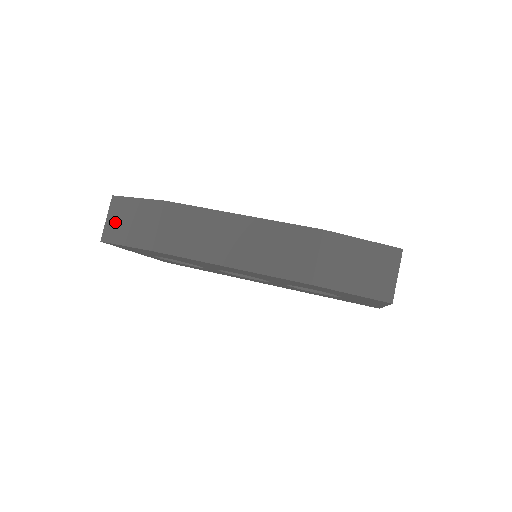
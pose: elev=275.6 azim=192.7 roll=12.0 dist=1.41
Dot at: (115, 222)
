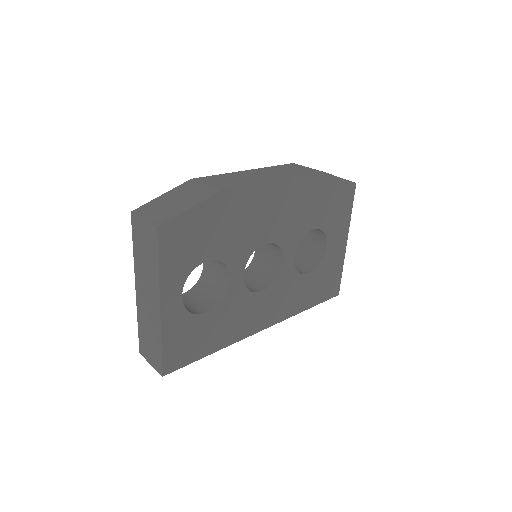
Dot at: (158, 212)
